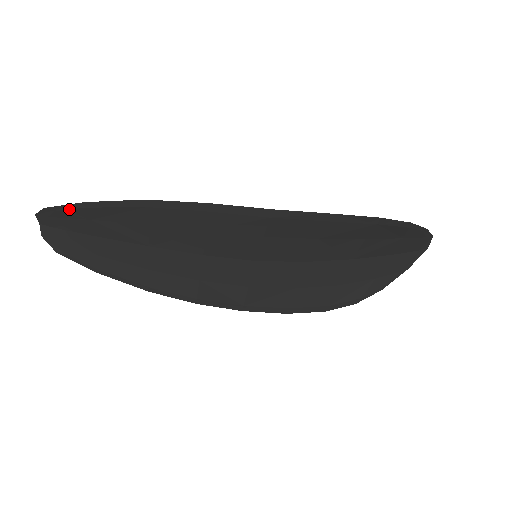
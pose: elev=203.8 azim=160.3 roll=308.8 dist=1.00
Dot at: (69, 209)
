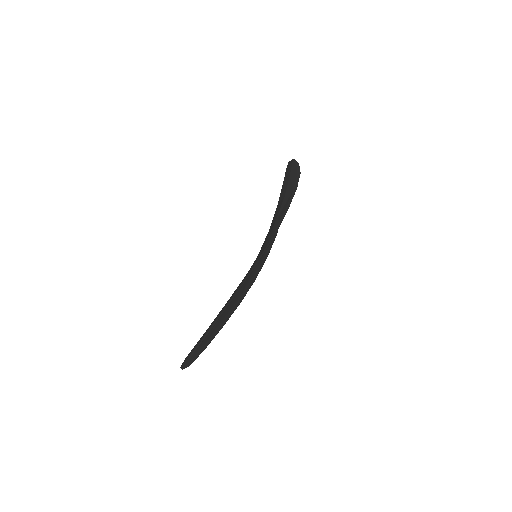
Dot at: occluded
